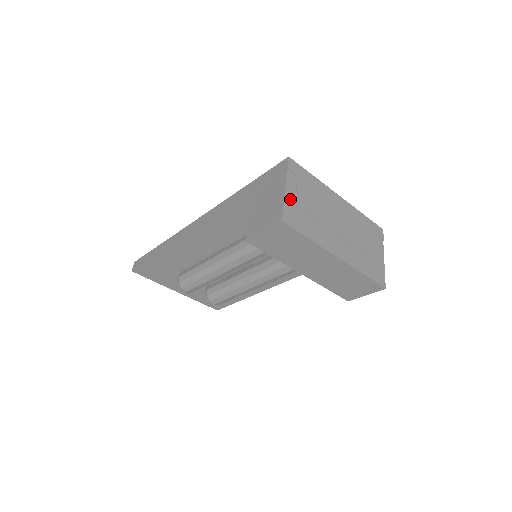
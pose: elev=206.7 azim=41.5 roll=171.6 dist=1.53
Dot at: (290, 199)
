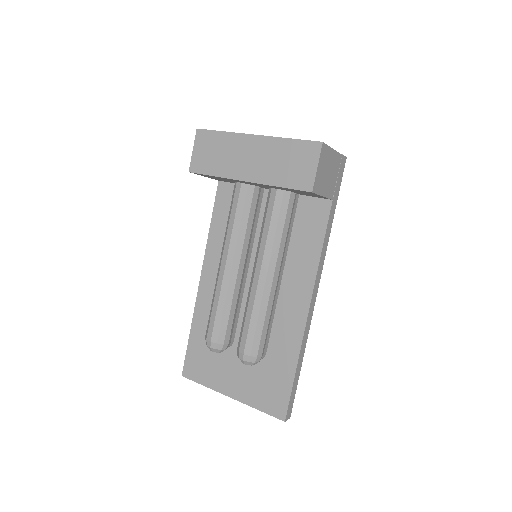
Dot at: occluded
